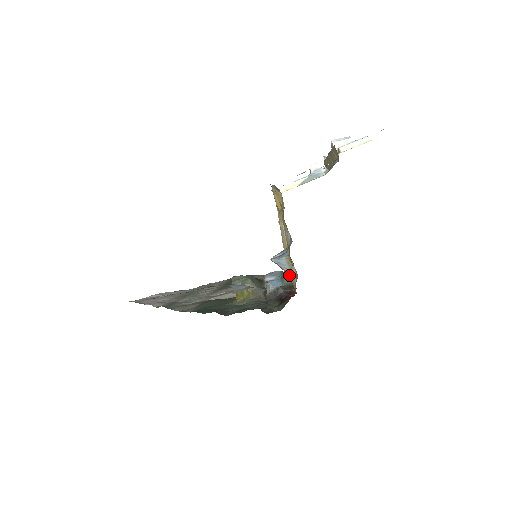
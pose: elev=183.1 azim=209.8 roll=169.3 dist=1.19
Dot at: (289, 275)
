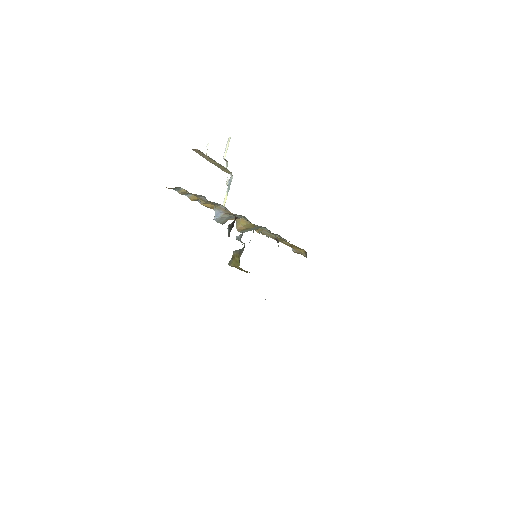
Dot at: (225, 213)
